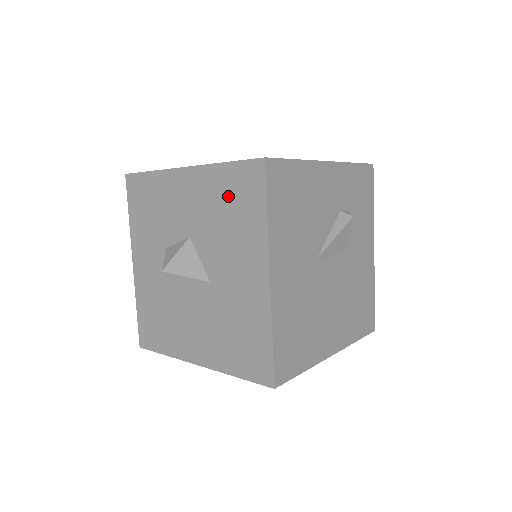
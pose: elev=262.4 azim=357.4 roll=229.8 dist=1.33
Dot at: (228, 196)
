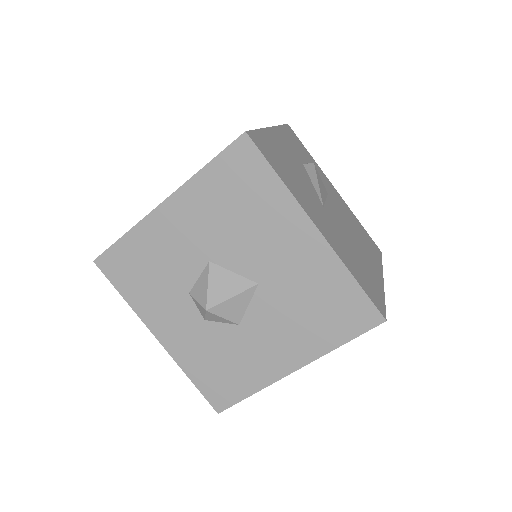
Dot at: (228, 192)
